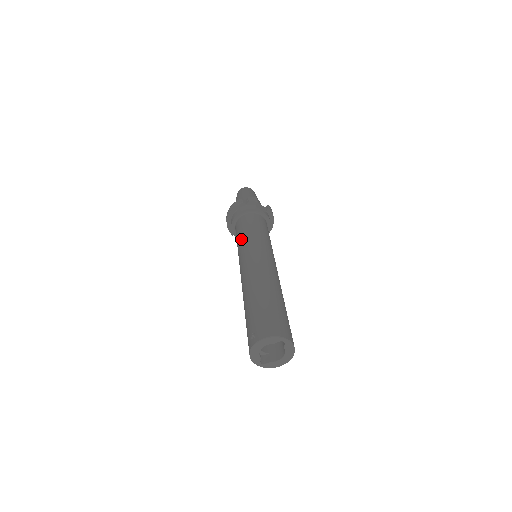
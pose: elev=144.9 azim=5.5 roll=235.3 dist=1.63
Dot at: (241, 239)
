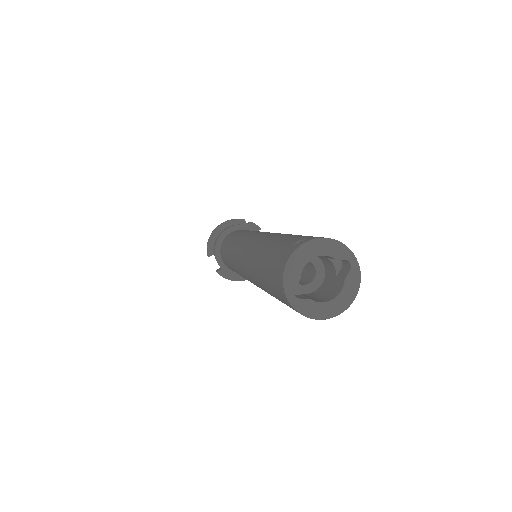
Dot at: (243, 232)
